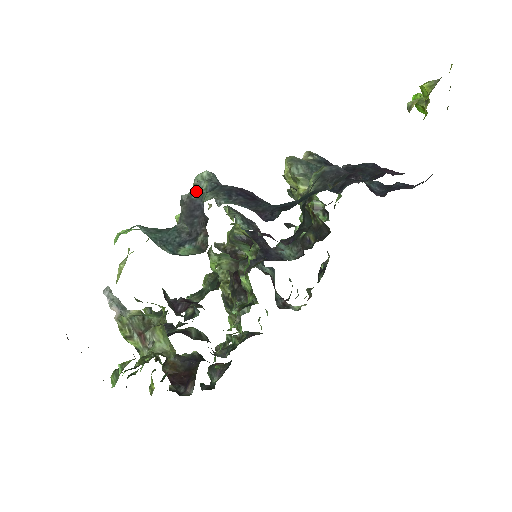
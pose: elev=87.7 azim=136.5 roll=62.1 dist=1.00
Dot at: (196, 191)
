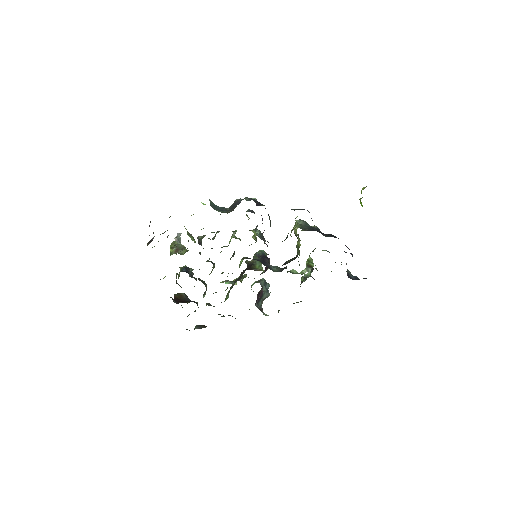
Dot at: occluded
